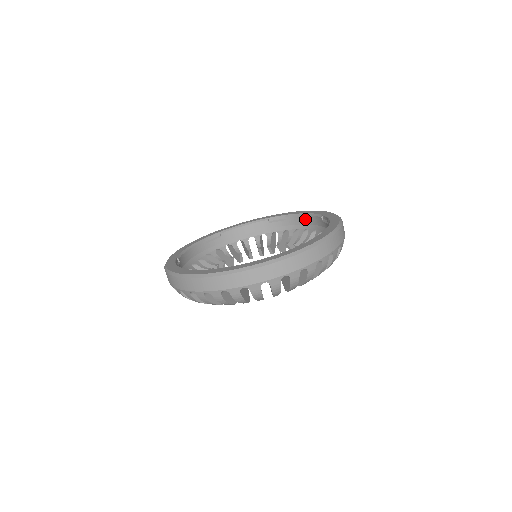
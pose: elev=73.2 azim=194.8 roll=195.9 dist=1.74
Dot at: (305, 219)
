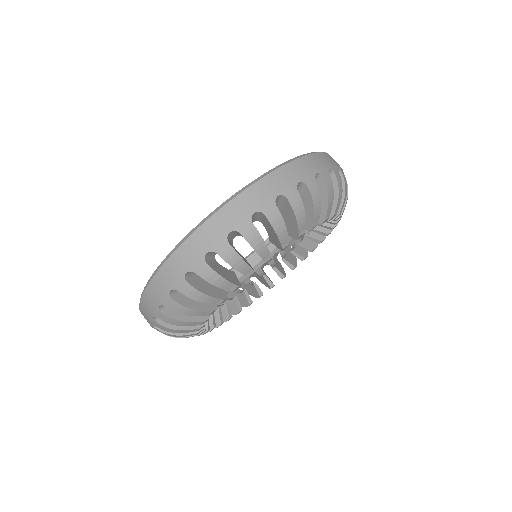
Dot at: occluded
